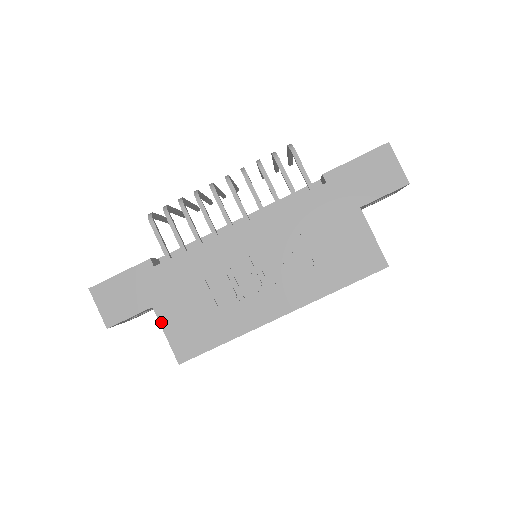
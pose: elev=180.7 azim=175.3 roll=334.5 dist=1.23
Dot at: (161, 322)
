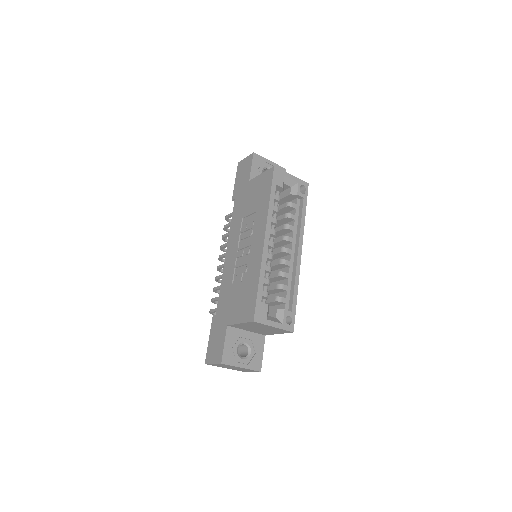
Dot at: (234, 323)
